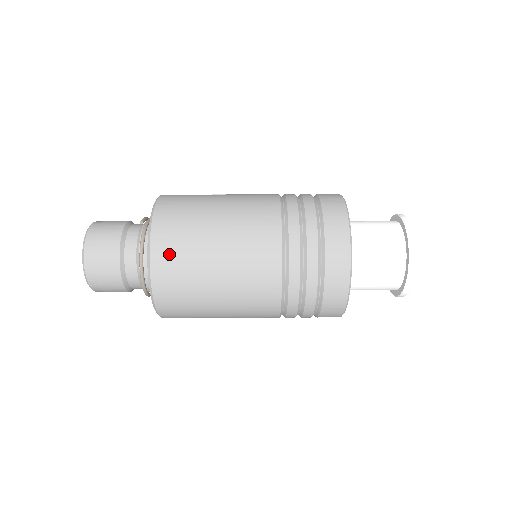
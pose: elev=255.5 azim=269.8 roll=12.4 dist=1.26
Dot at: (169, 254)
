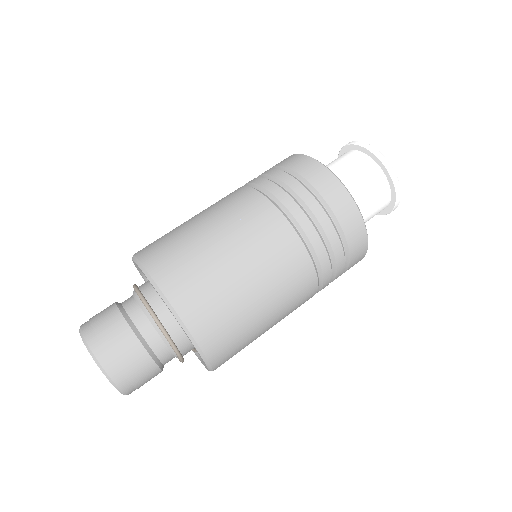
Dot at: occluded
